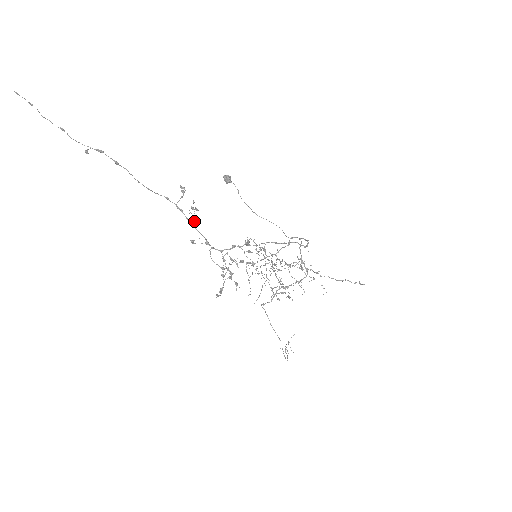
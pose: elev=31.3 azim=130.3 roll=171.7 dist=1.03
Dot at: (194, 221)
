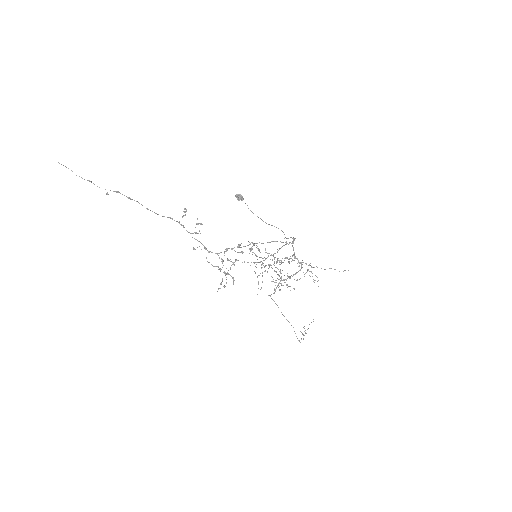
Dot at: (196, 233)
